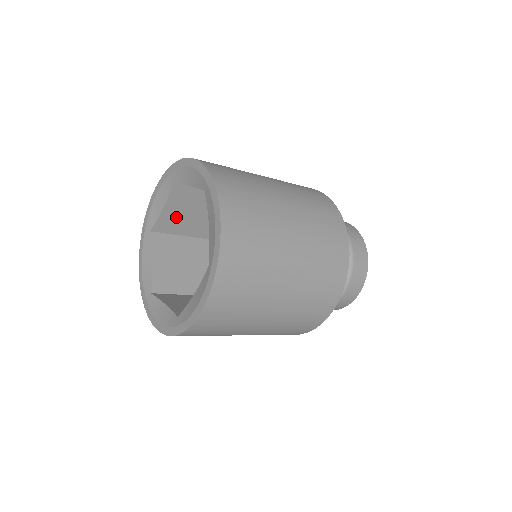
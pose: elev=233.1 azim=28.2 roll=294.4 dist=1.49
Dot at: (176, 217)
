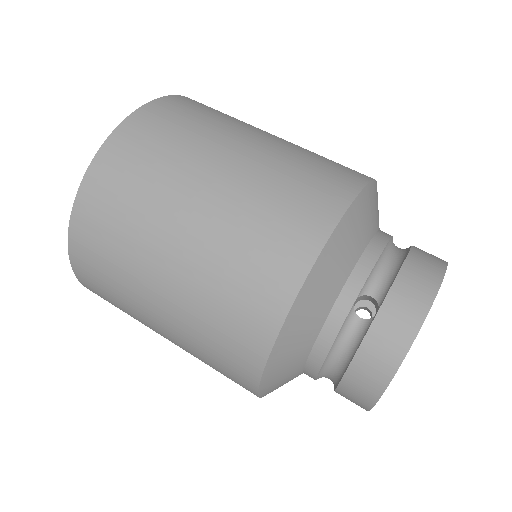
Dot at: occluded
